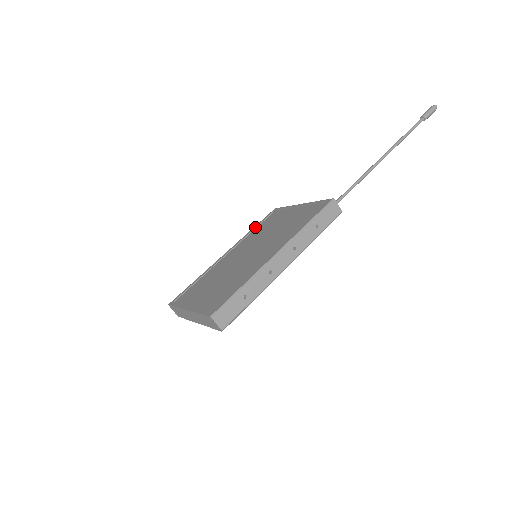
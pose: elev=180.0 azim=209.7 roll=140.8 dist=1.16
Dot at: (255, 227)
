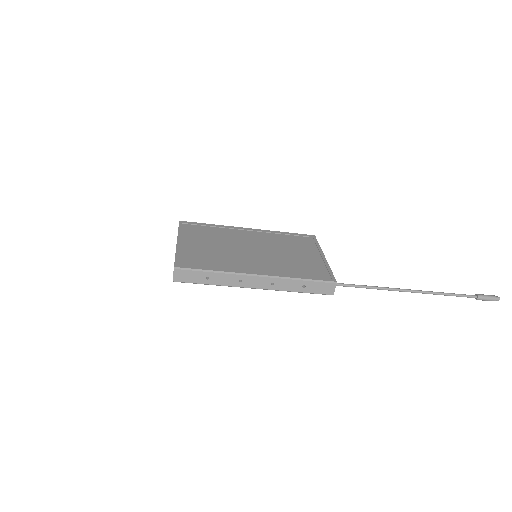
Dot at: (287, 233)
